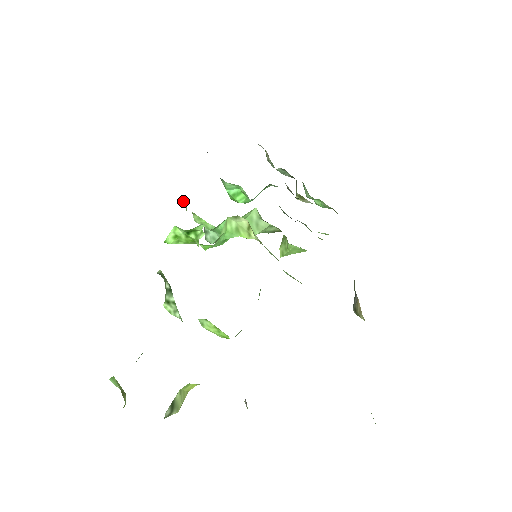
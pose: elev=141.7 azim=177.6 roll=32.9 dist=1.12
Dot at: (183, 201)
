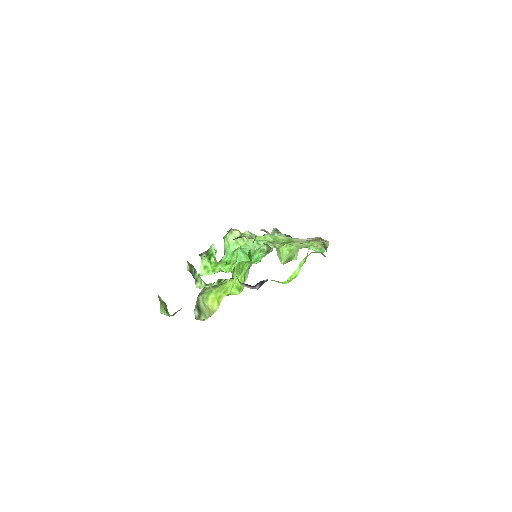
Dot at: occluded
